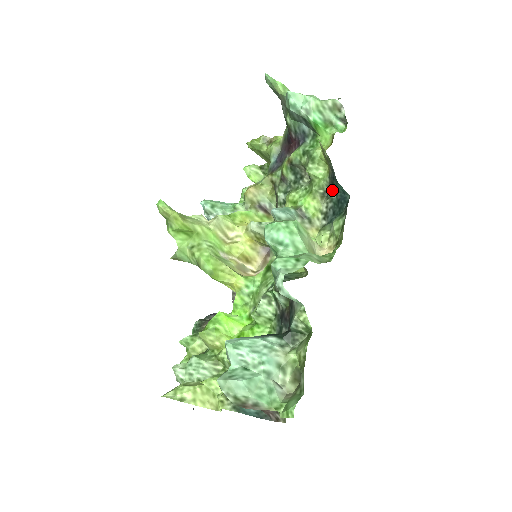
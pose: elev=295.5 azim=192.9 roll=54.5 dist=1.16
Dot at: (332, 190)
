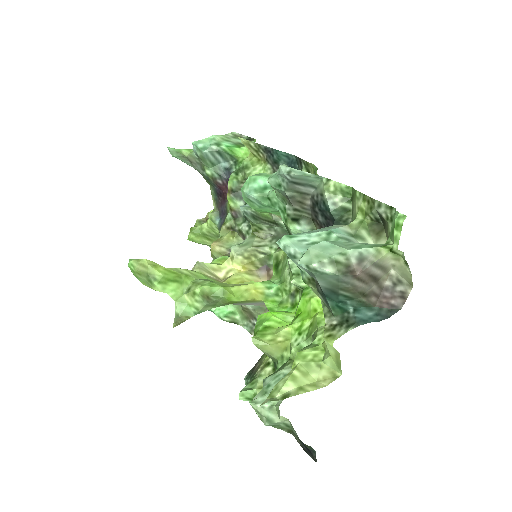
Dot at: occluded
